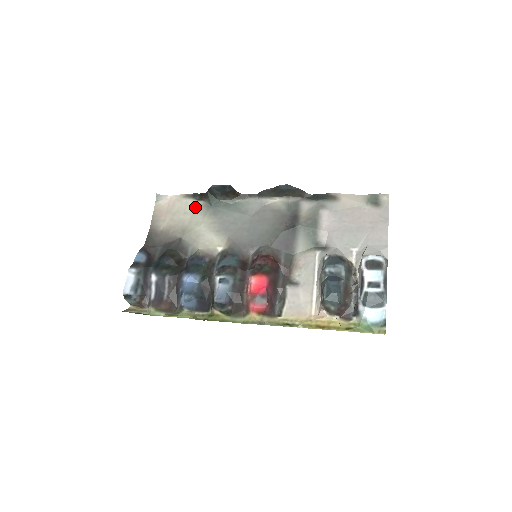
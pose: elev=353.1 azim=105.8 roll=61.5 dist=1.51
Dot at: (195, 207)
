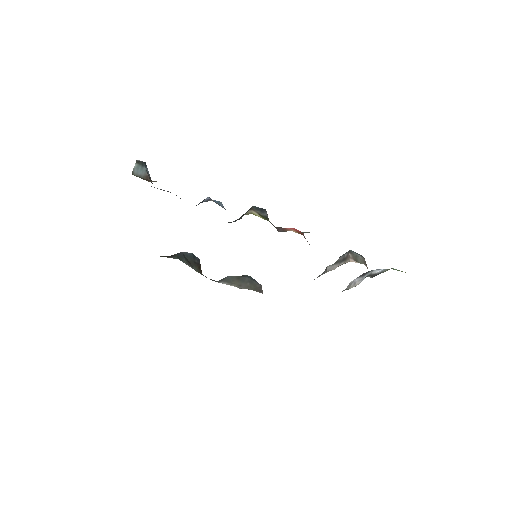
Dot at: occluded
